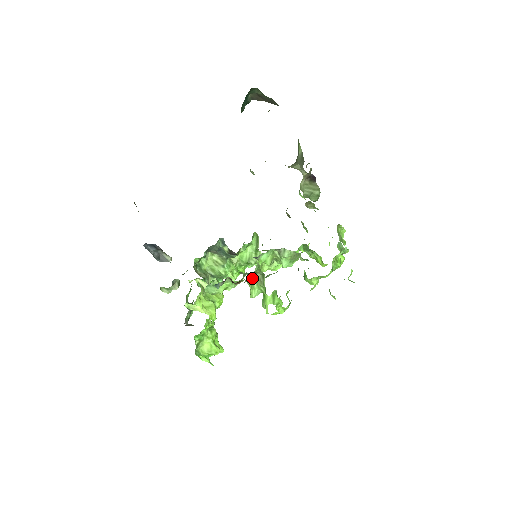
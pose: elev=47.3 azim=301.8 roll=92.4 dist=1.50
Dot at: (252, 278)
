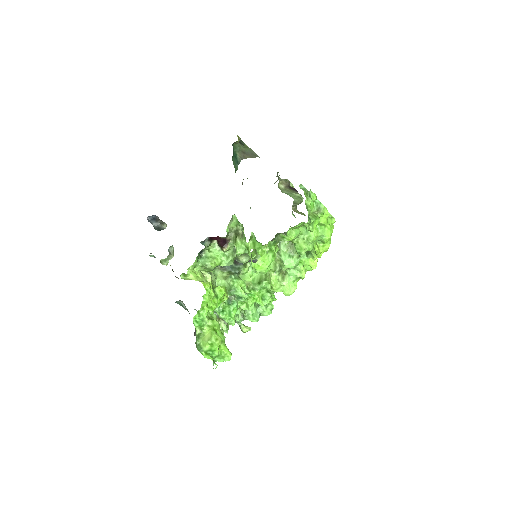
Dot at: (235, 236)
